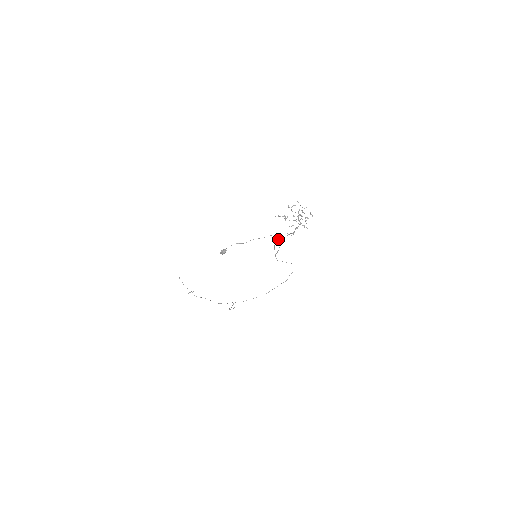
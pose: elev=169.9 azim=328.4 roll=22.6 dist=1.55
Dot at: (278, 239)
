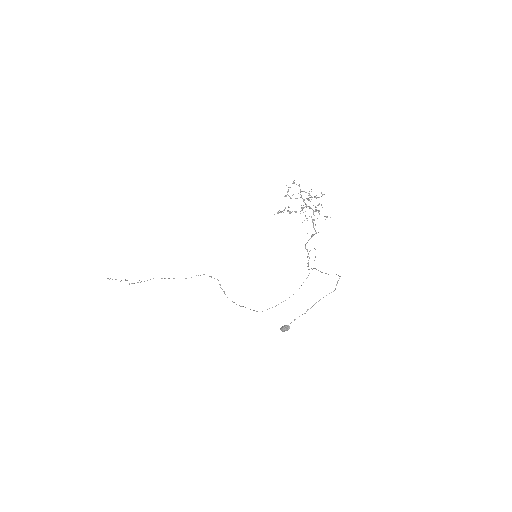
Dot at: (338, 275)
